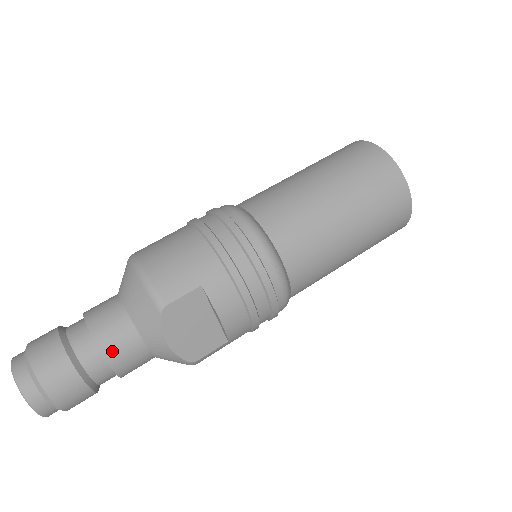
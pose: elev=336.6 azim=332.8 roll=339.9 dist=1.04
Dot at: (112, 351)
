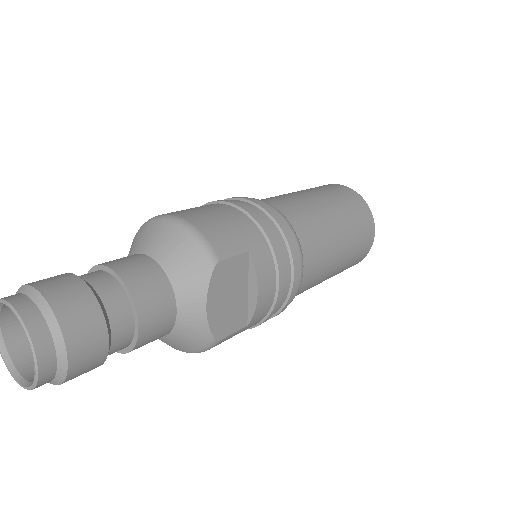
Dot at: (145, 306)
